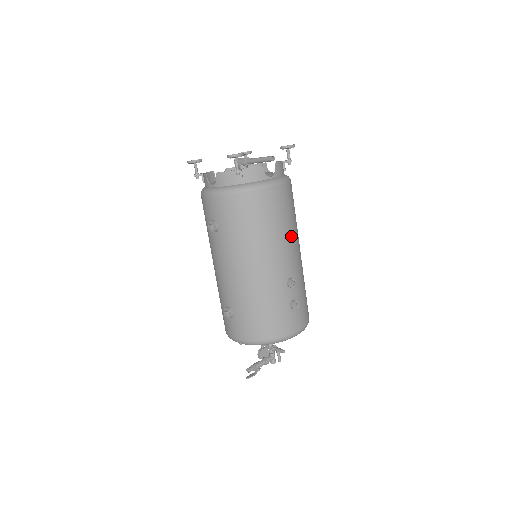
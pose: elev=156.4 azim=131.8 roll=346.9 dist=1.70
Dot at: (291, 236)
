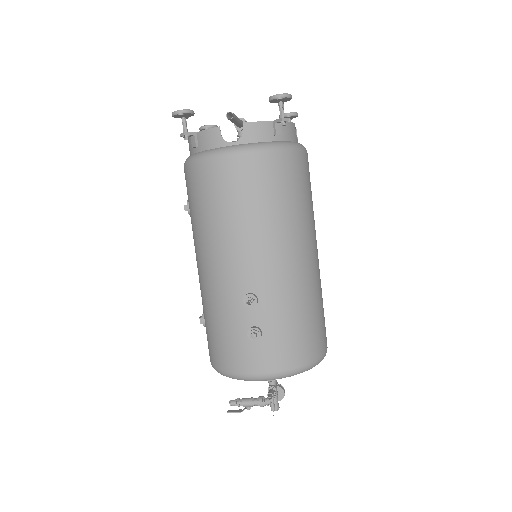
Dot at: (259, 232)
